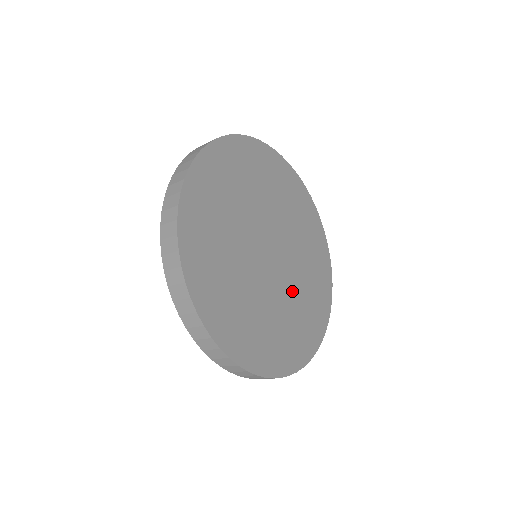
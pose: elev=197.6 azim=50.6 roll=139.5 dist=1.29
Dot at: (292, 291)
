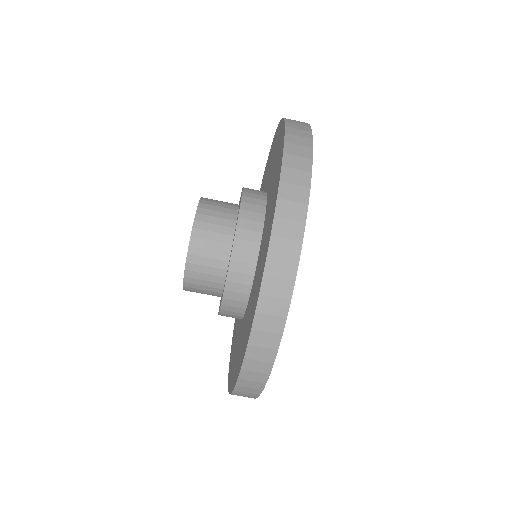
Dot at: occluded
